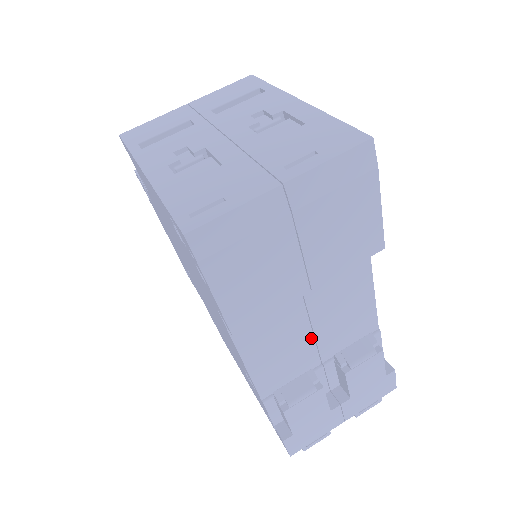
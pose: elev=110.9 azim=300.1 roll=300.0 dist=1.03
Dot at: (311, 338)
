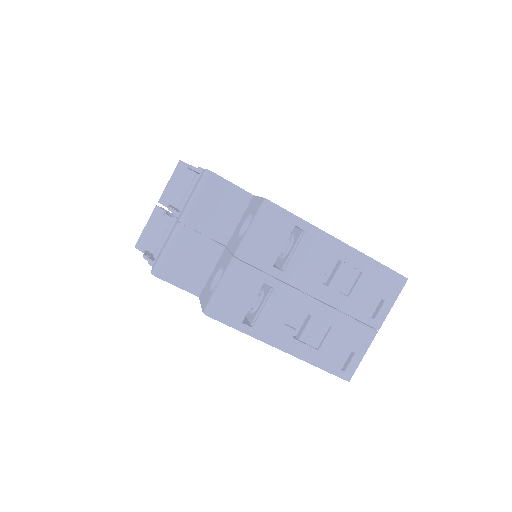
Dot at: occluded
